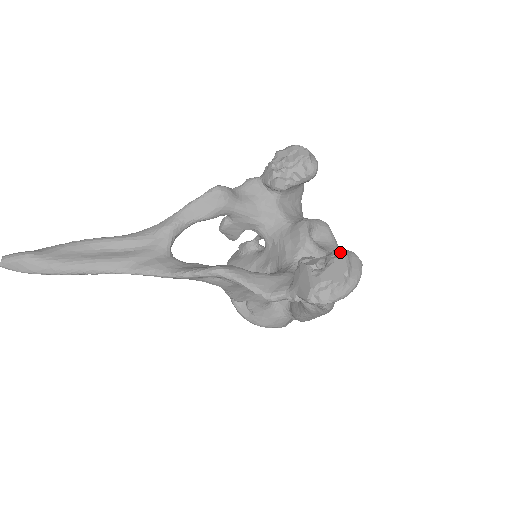
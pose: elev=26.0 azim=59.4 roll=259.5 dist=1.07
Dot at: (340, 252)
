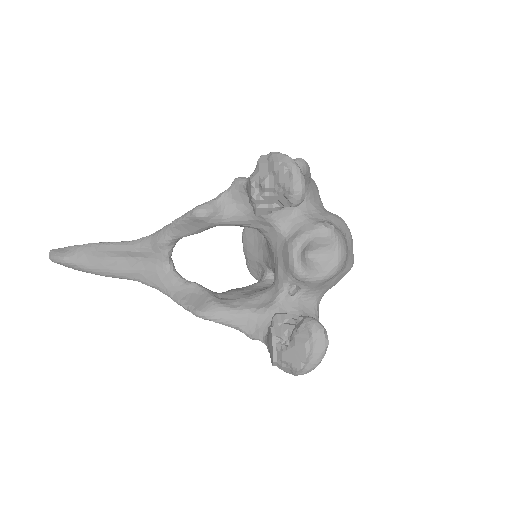
Dot at: (303, 335)
